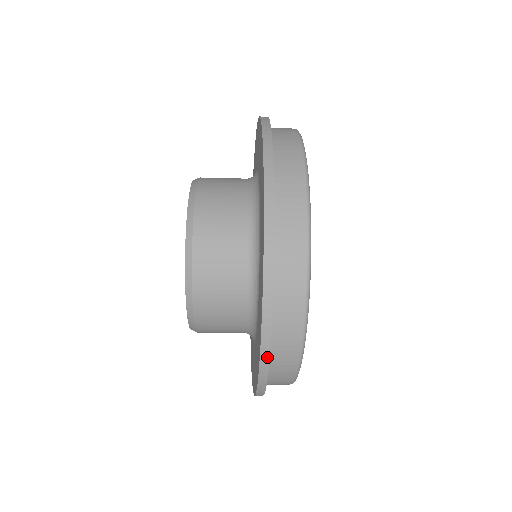
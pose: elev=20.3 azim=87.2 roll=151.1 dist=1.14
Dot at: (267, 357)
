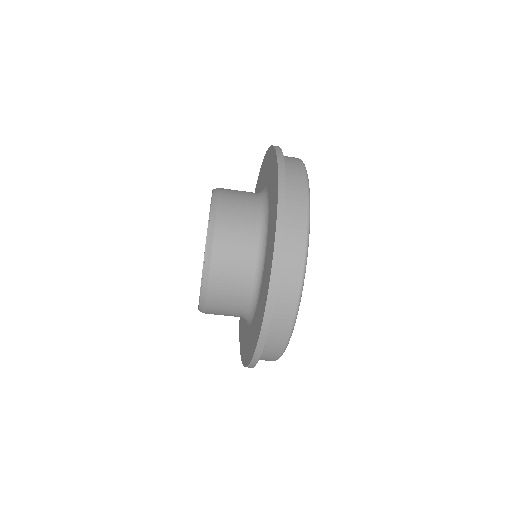
Dot at: (283, 163)
